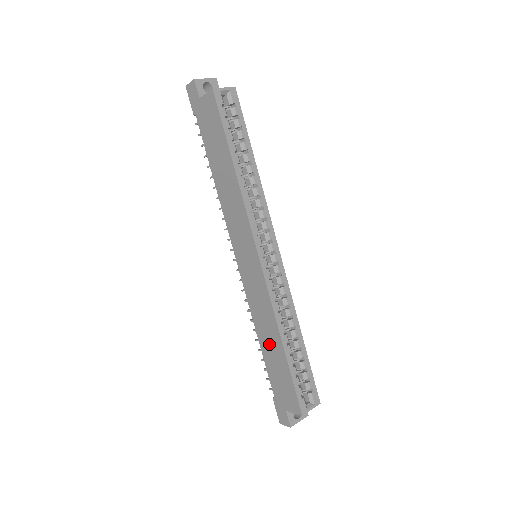
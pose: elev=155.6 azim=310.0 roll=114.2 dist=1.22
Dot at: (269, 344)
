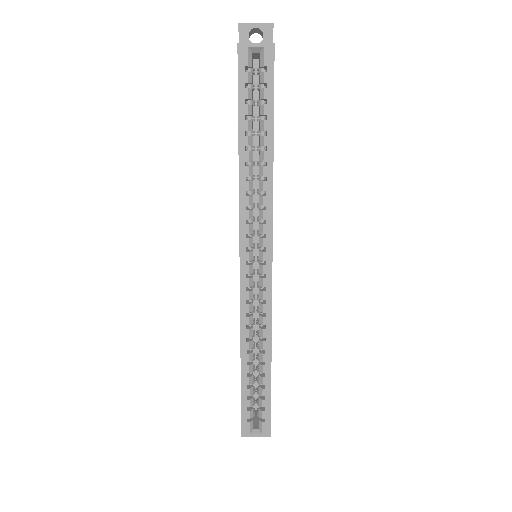
Dot at: occluded
